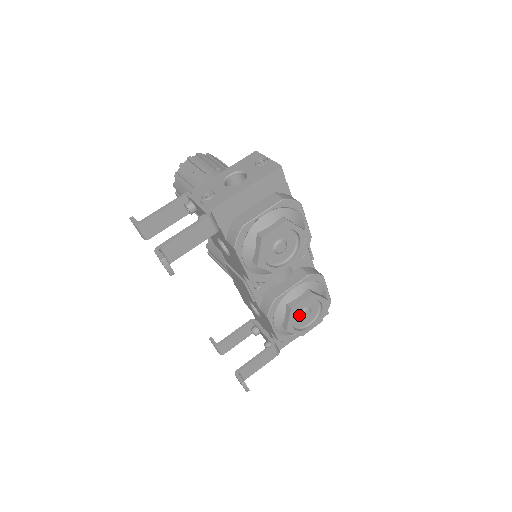
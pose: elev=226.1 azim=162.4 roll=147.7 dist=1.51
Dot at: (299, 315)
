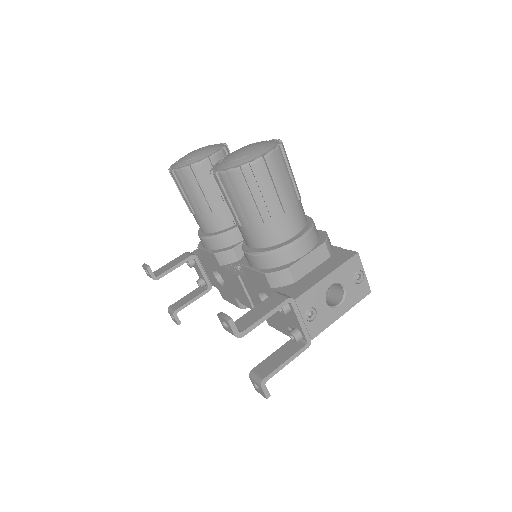
Dot at: occluded
